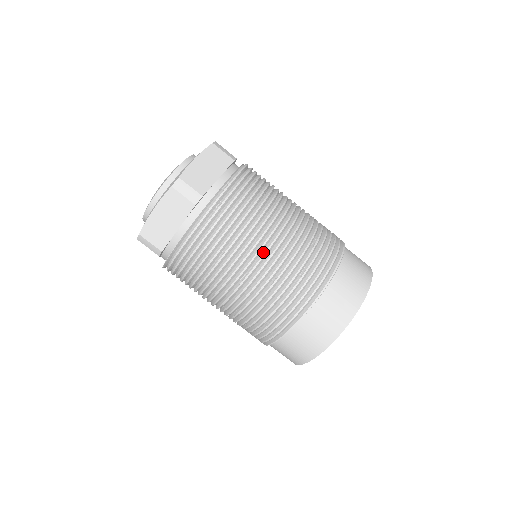
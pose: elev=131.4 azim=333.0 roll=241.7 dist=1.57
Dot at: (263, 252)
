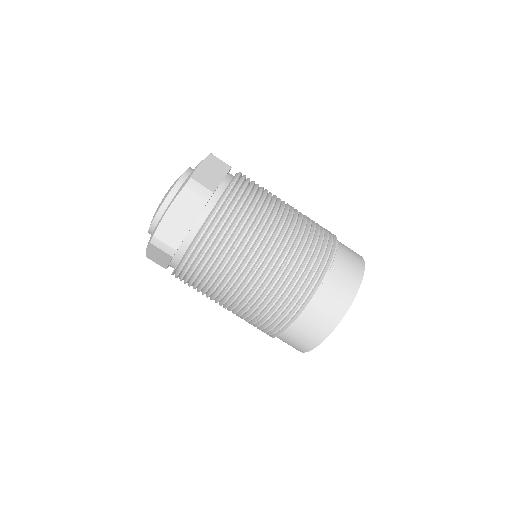
Dot at: (273, 238)
